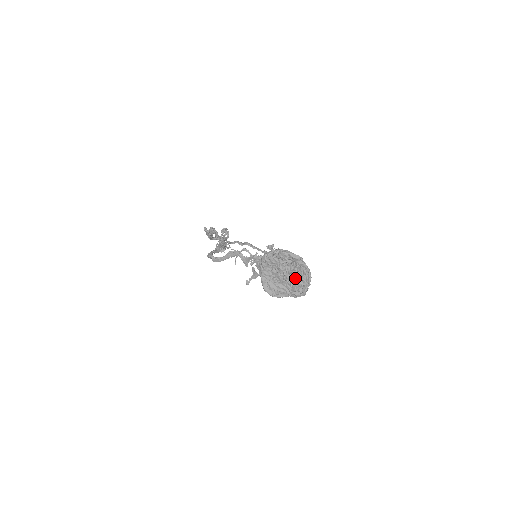
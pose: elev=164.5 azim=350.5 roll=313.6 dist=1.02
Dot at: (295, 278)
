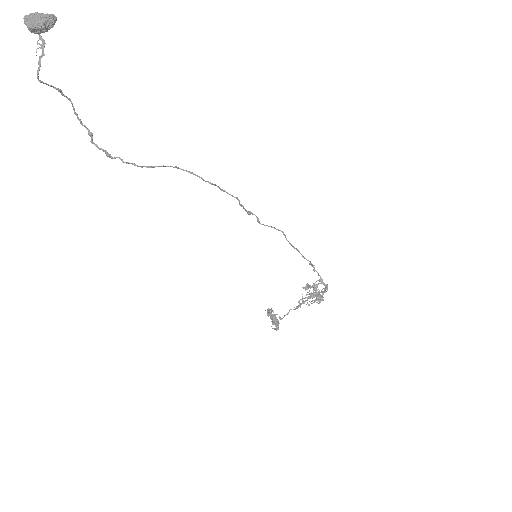
Dot at: (40, 14)
